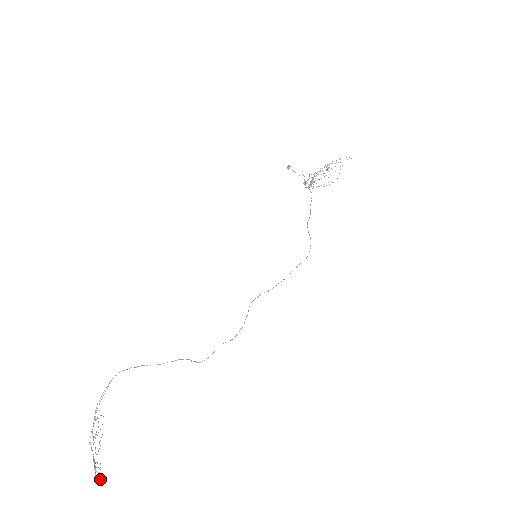
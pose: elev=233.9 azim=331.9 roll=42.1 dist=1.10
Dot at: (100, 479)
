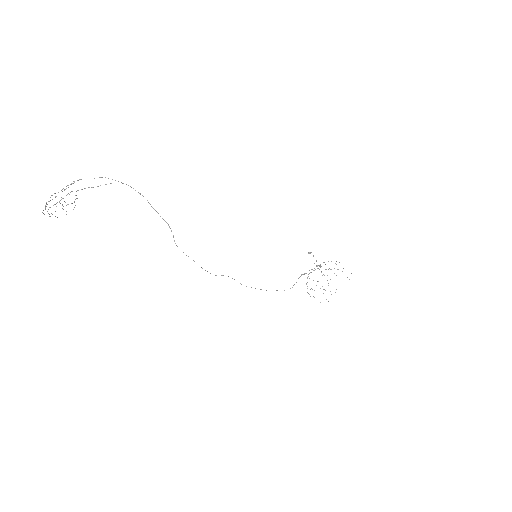
Dot at: occluded
